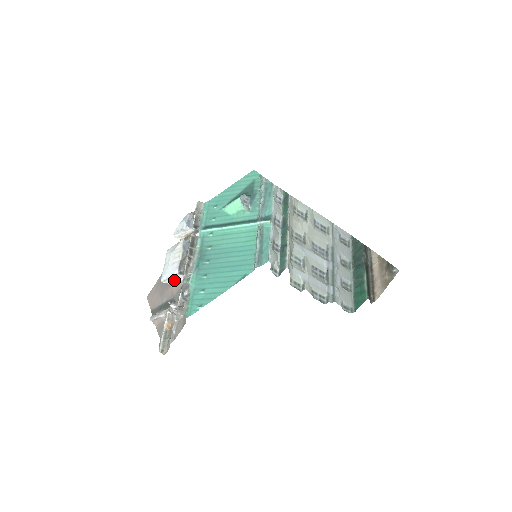
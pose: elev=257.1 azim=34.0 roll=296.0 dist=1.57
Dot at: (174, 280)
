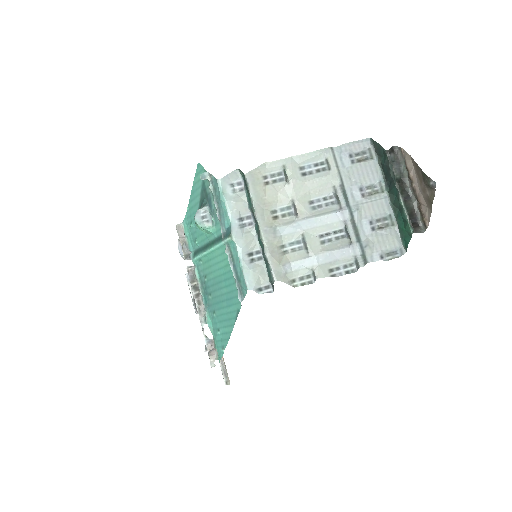
Dot at: occluded
